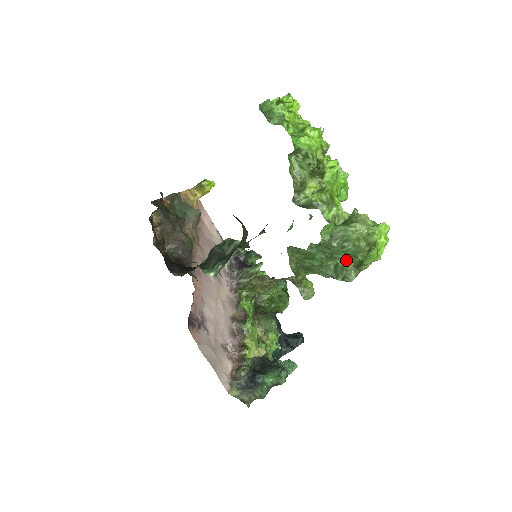
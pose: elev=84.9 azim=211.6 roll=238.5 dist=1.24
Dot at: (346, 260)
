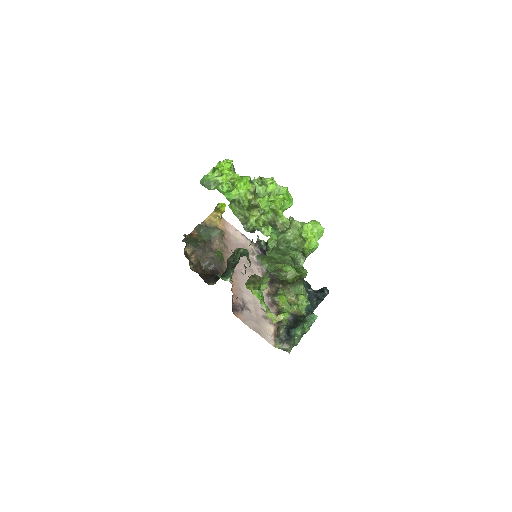
Dot at: (295, 253)
